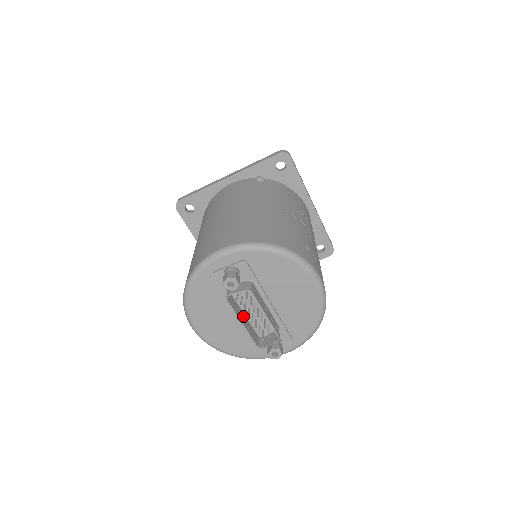
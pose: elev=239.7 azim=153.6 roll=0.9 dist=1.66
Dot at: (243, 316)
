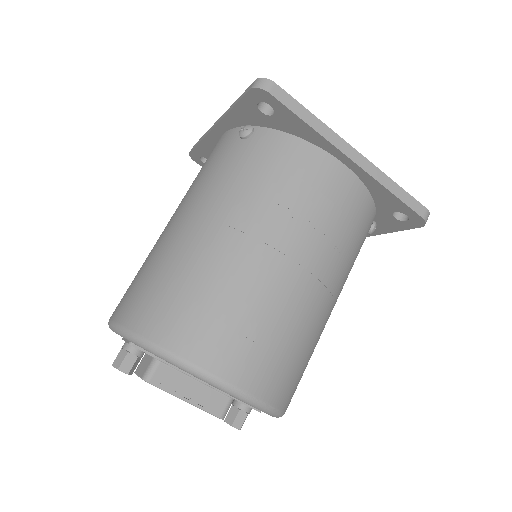
Dot at: occluded
